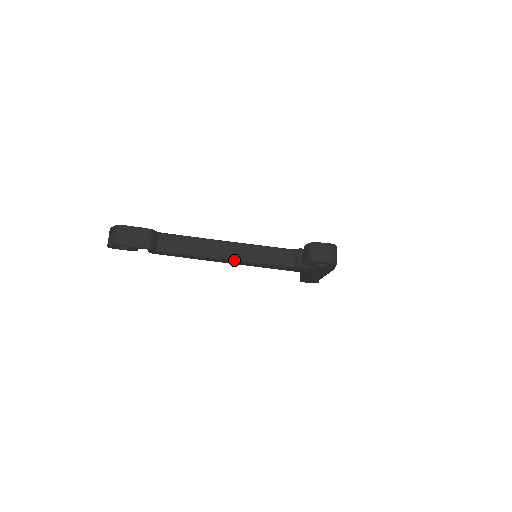
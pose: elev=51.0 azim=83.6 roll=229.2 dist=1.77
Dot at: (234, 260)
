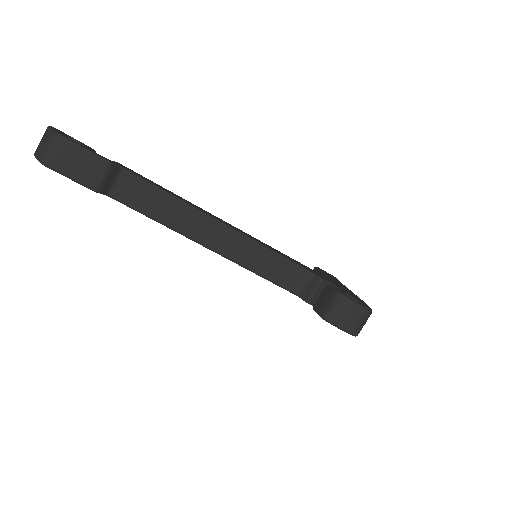
Dot at: (220, 254)
